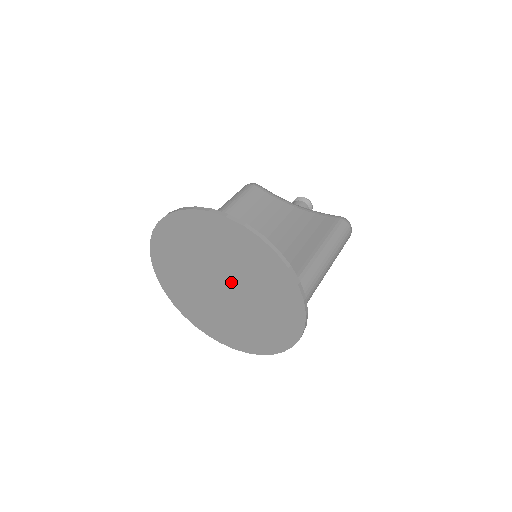
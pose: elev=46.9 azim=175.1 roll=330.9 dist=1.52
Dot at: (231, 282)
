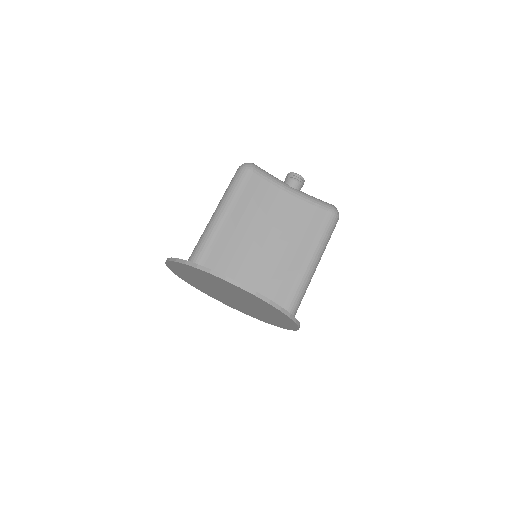
Dot at: (239, 299)
